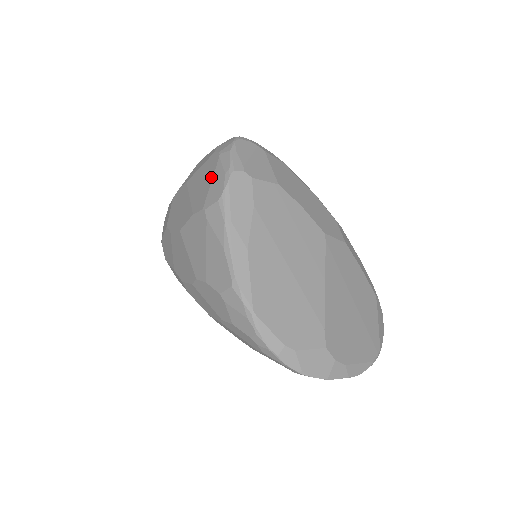
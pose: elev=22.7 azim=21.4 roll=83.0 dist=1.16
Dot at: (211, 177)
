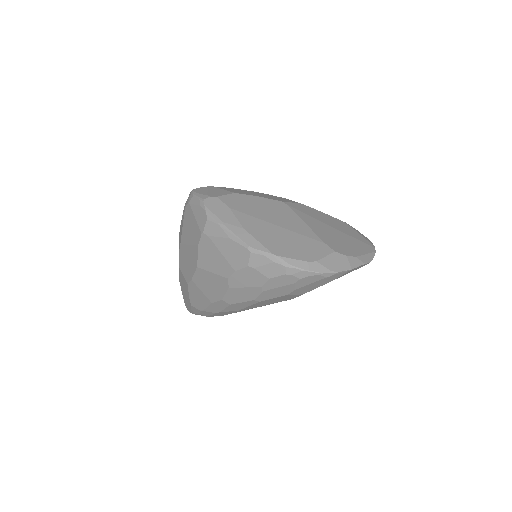
Dot at: (193, 217)
